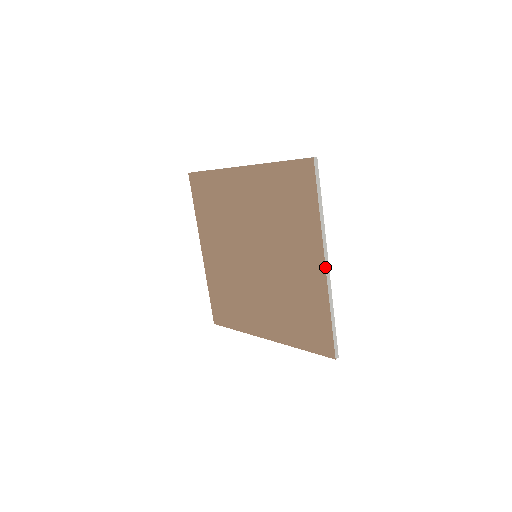
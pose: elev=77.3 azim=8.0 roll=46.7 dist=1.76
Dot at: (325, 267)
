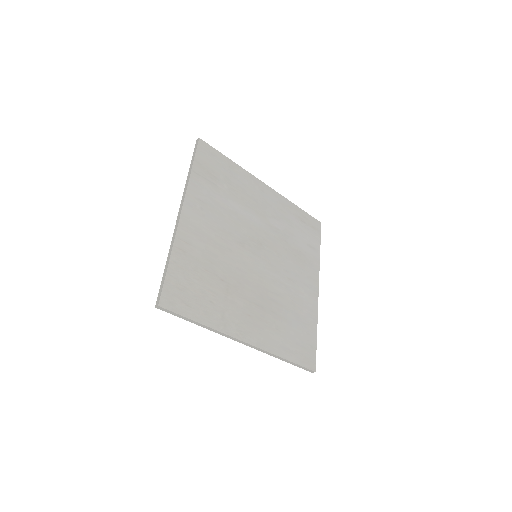
Dot at: (246, 345)
